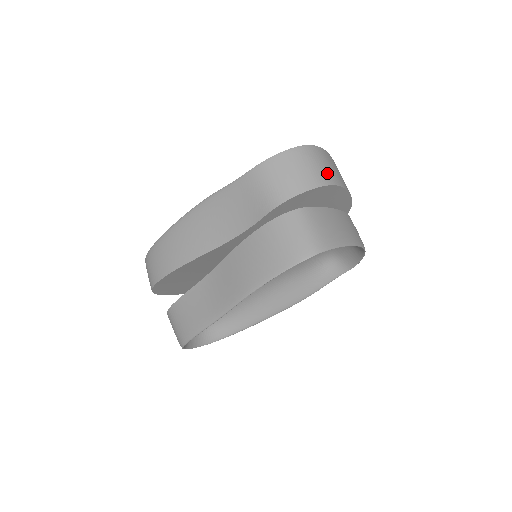
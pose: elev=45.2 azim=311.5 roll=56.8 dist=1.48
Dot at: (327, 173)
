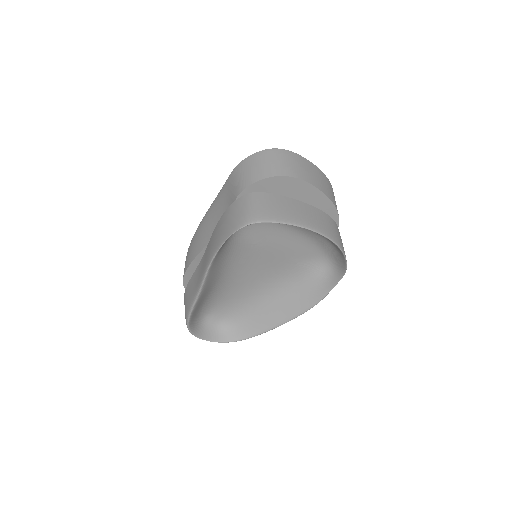
Dot at: (288, 168)
